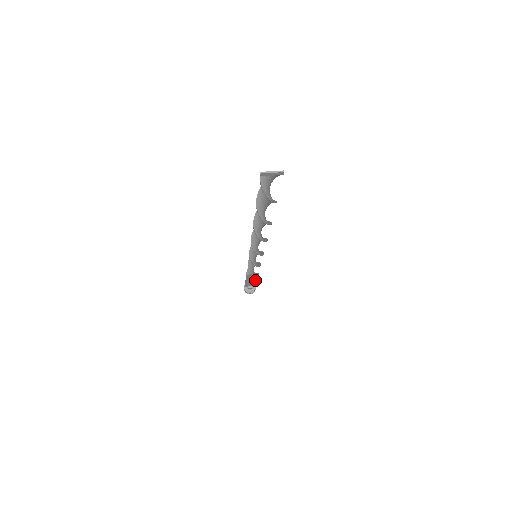
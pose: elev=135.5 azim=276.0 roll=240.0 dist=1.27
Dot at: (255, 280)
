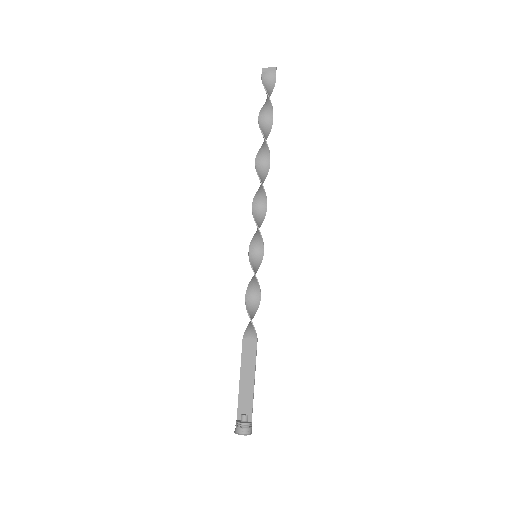
Dot at: (252, 378)
